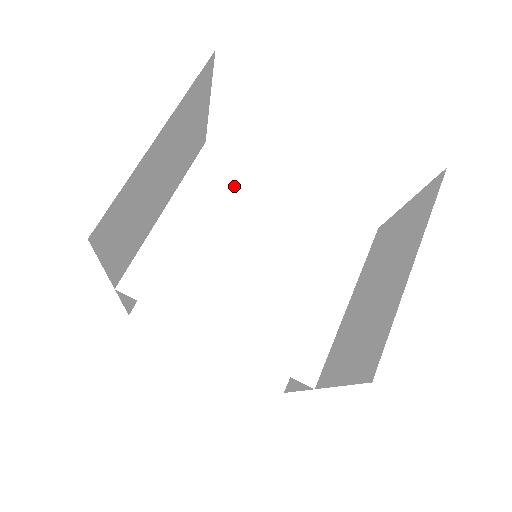
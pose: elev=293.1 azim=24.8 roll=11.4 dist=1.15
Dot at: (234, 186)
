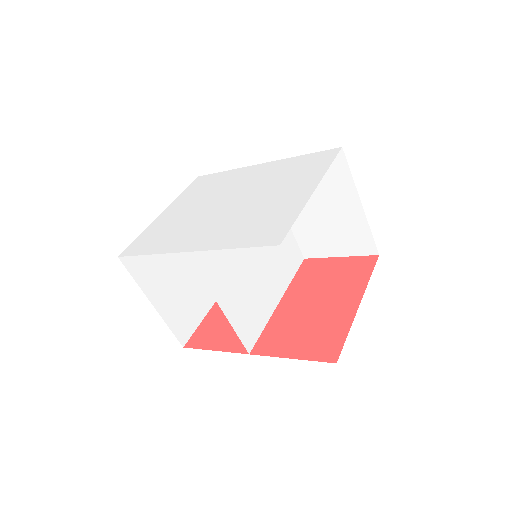
Dot at: occluded
